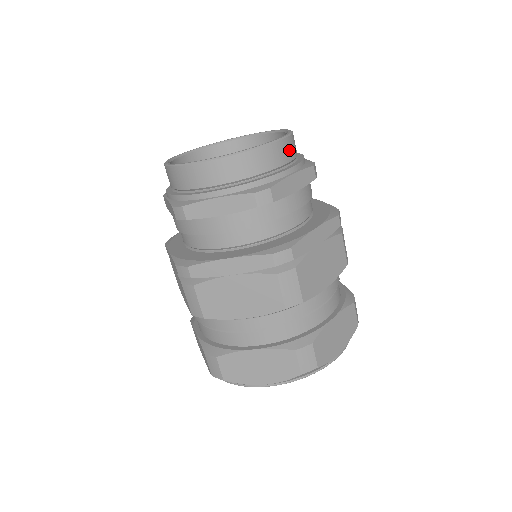
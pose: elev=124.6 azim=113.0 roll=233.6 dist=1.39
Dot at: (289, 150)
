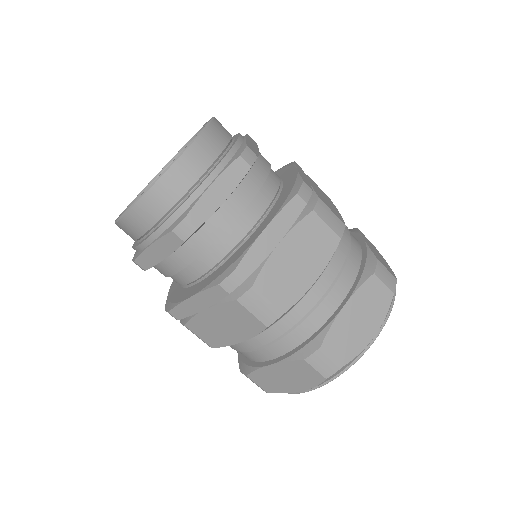
Dot at: (201, 156)
